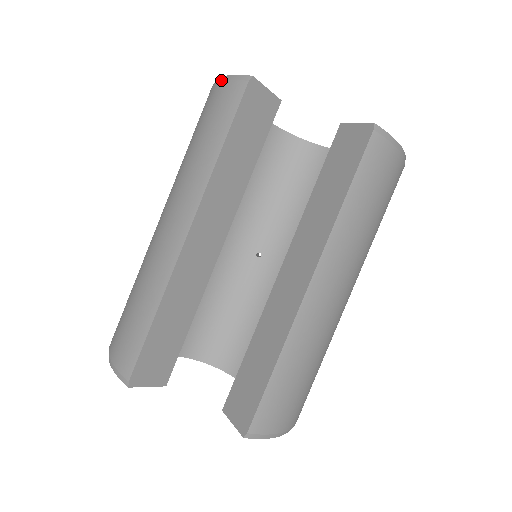
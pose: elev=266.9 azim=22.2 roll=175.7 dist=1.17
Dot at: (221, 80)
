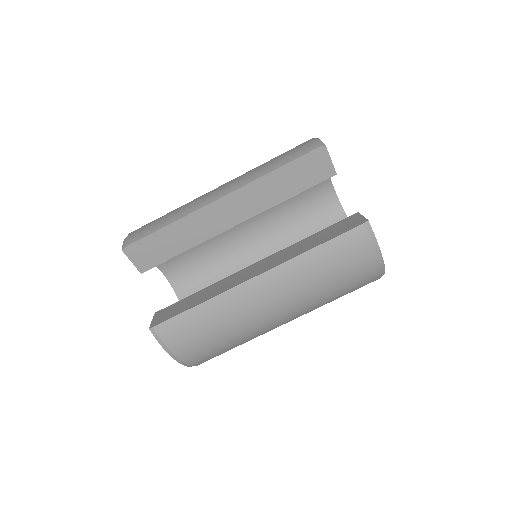
Dot at: (313, 138)
